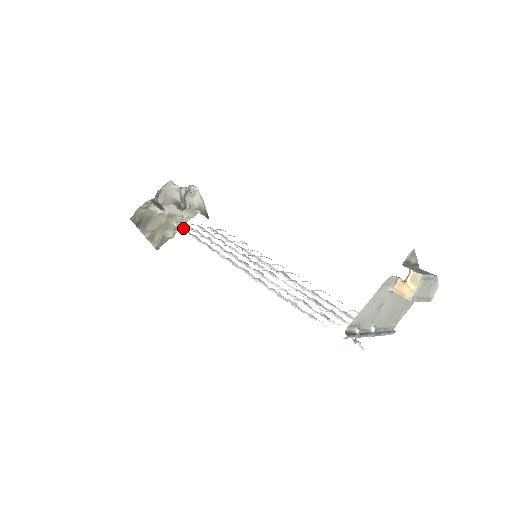
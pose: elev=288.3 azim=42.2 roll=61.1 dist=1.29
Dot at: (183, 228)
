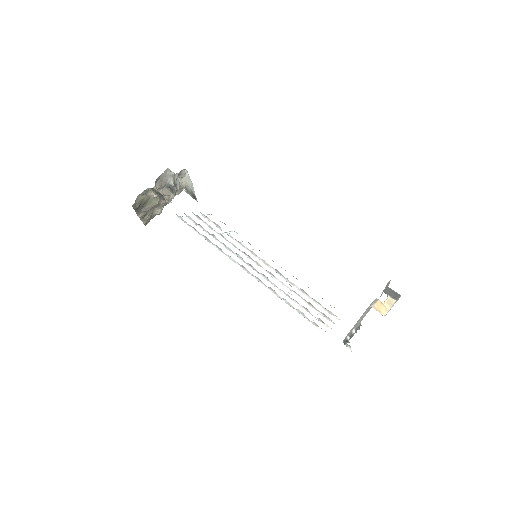
Dot at: (190, 225)
